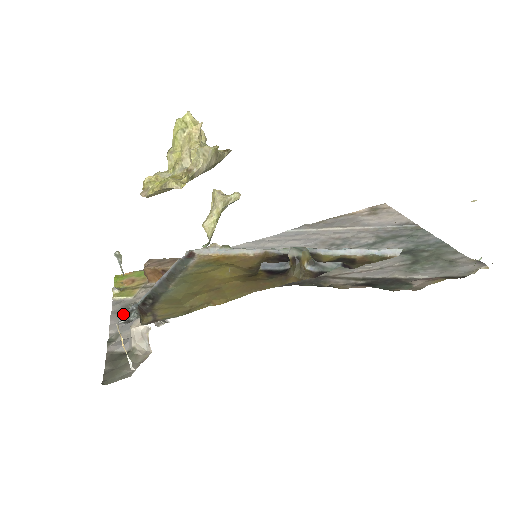
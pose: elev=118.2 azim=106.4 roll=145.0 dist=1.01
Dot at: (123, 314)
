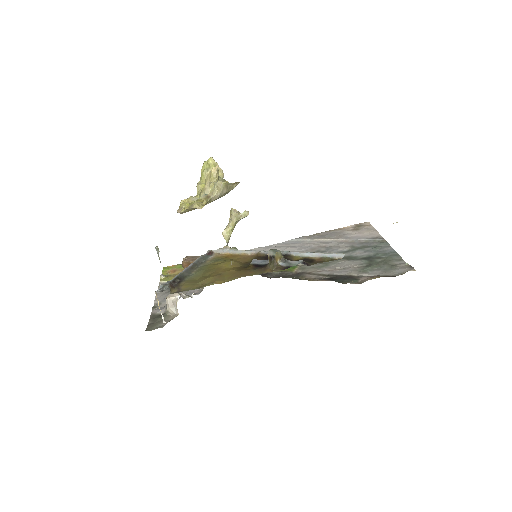
Dot at: (160, 286)
